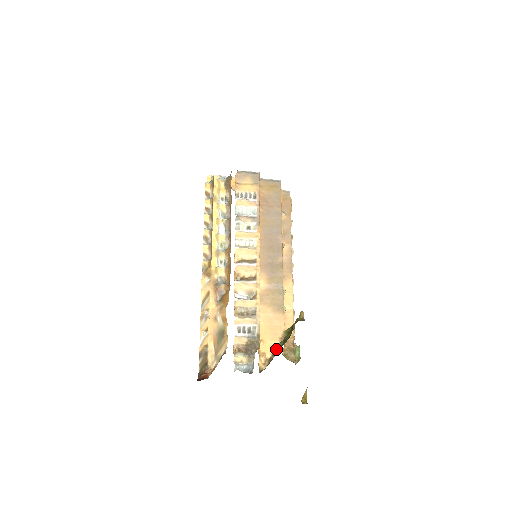
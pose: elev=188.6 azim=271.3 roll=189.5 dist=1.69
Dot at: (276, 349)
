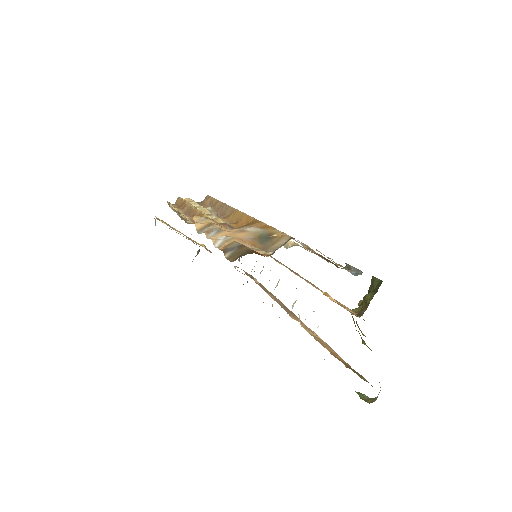
Dot at: occluded
